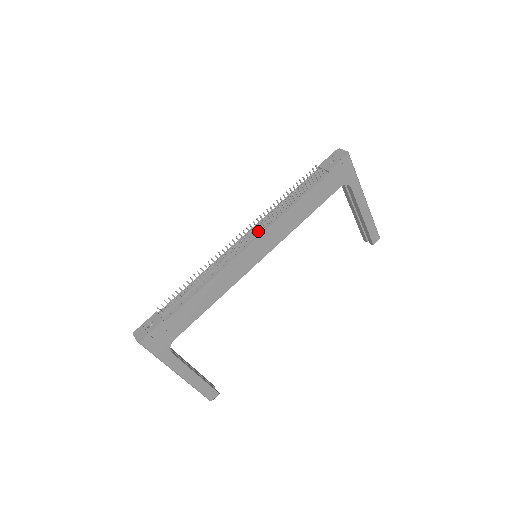
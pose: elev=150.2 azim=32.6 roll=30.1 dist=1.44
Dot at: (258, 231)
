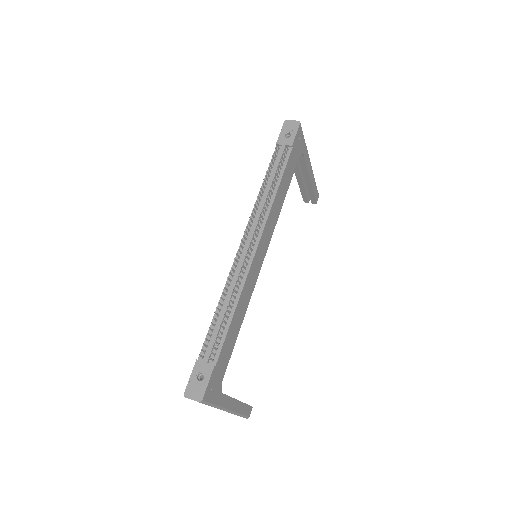
Dot at: (256, 230)
